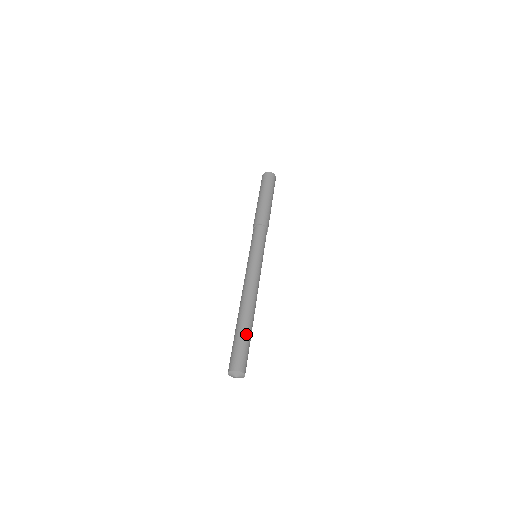
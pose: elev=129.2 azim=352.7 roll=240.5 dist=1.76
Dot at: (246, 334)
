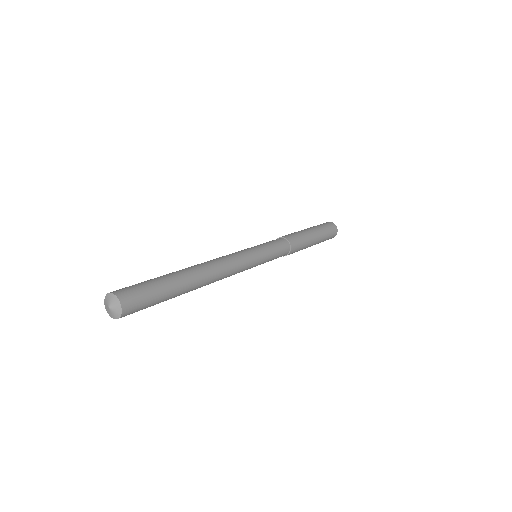
Dot at: (171, 289)
